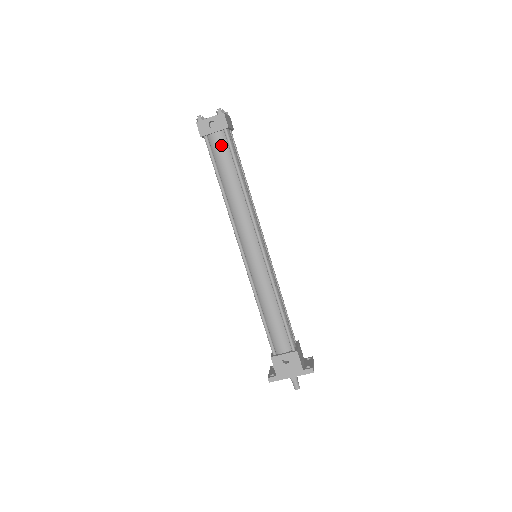
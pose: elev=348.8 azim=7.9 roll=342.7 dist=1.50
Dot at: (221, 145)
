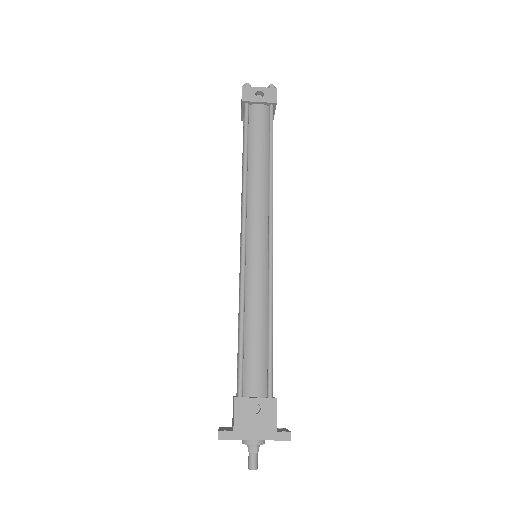
Dot at: (261, 118)
